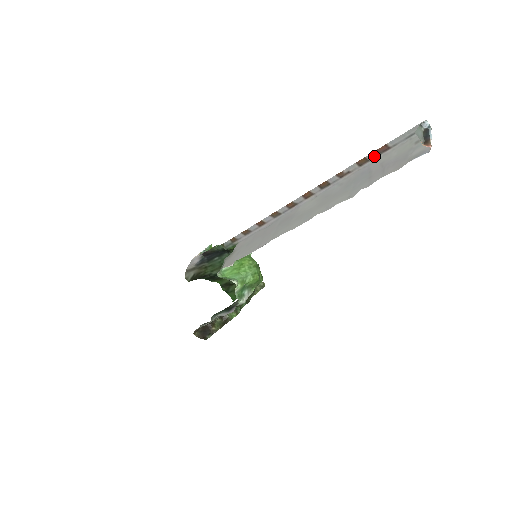
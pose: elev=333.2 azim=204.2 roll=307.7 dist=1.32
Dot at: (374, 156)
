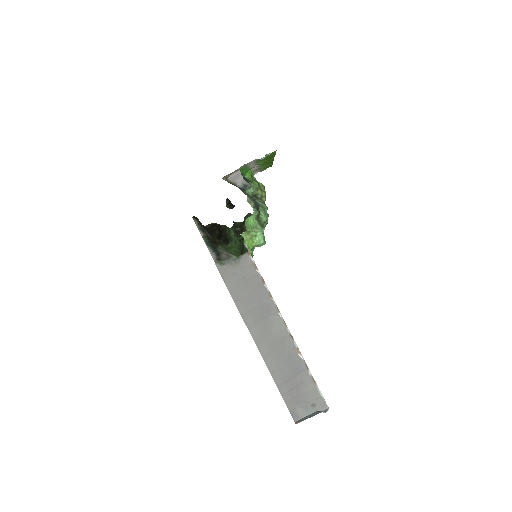
Dot at: (311, 374)
